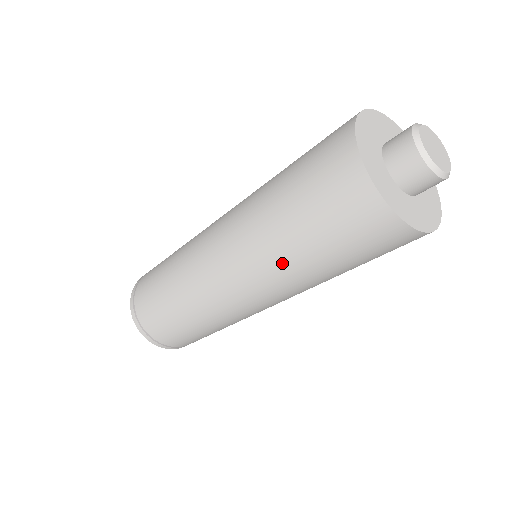
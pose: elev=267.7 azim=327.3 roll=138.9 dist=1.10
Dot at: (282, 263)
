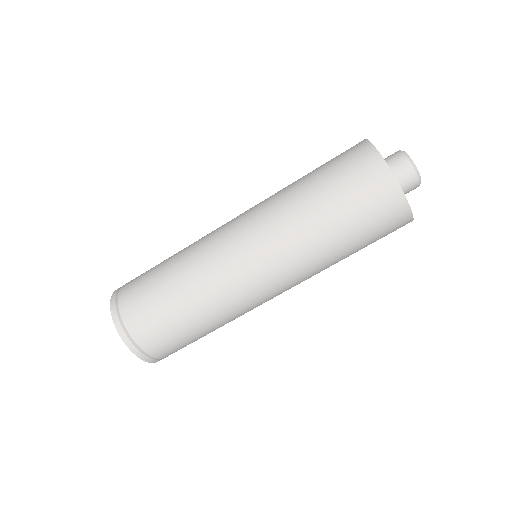
Dot at: (321, 258)
